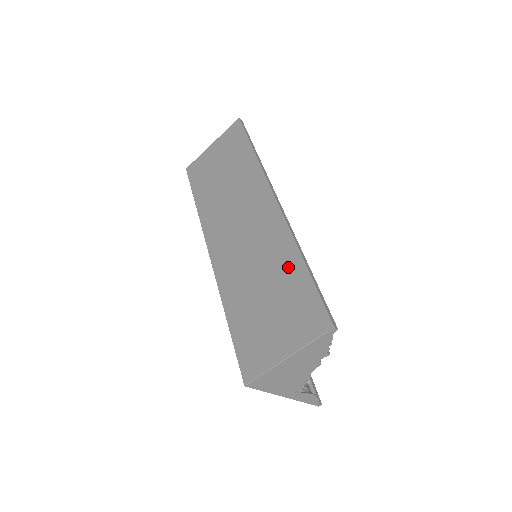
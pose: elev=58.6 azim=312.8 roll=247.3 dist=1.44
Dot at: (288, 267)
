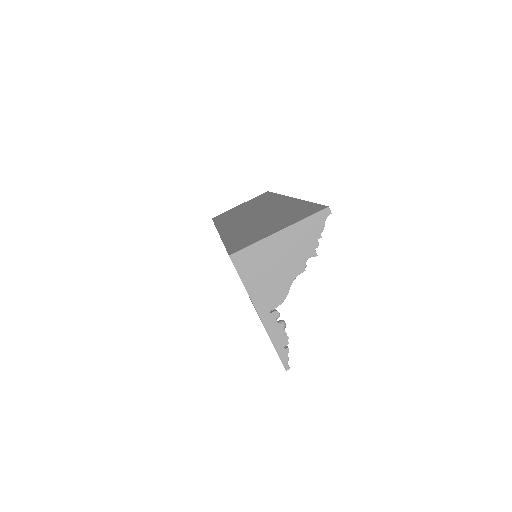
Dot at: (292, 207)
